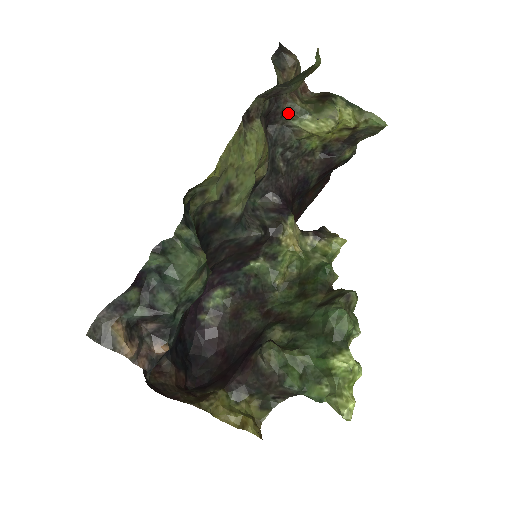
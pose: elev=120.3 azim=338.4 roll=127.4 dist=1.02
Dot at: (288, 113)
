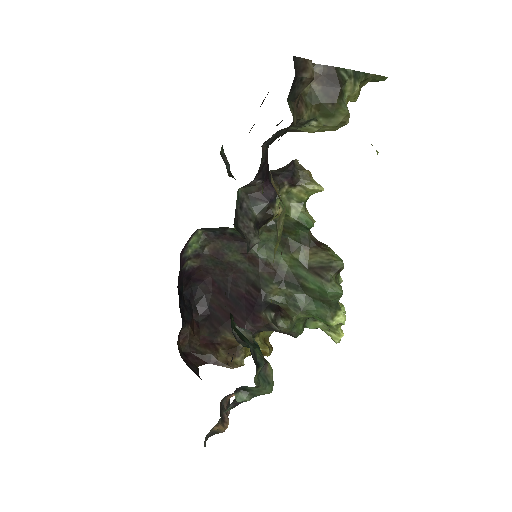
Dot at: (290, 126)
